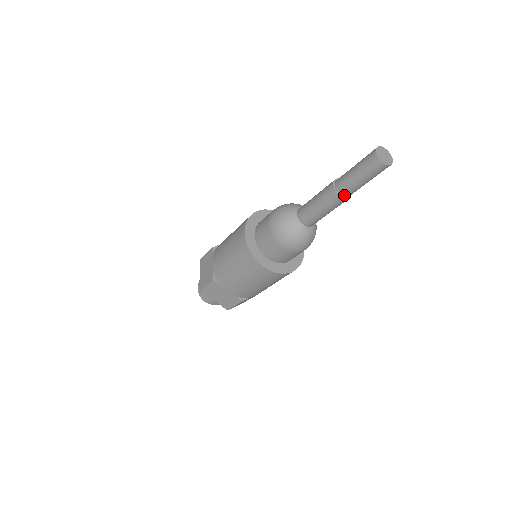
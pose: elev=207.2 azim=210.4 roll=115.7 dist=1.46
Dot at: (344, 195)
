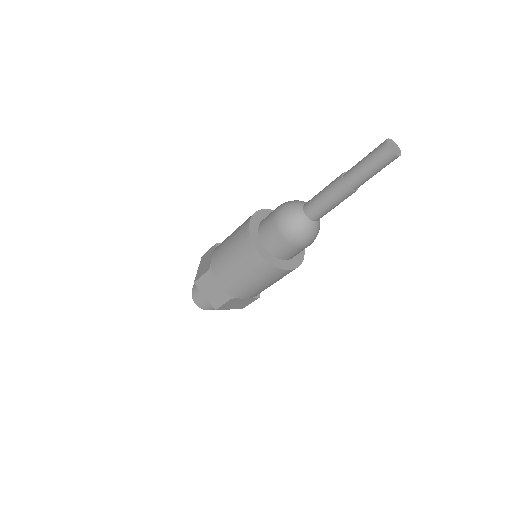
Dot at: (357, 188)
